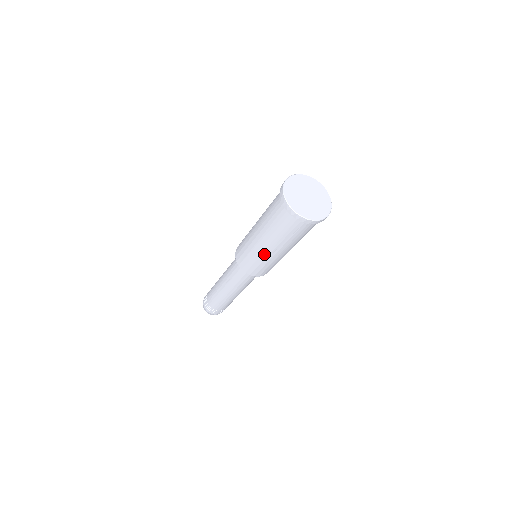
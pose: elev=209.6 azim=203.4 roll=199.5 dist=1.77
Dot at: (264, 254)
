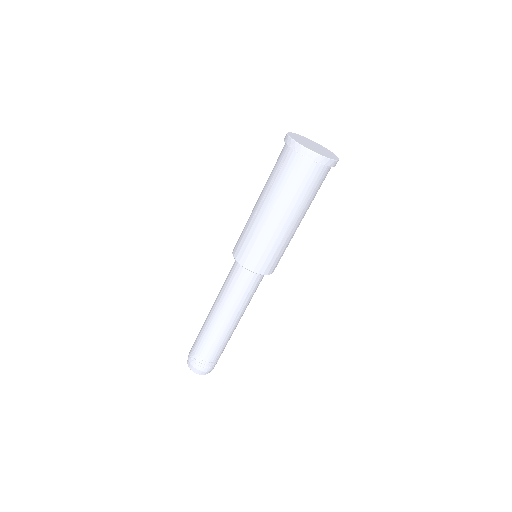
Dot at: (253, 214)
